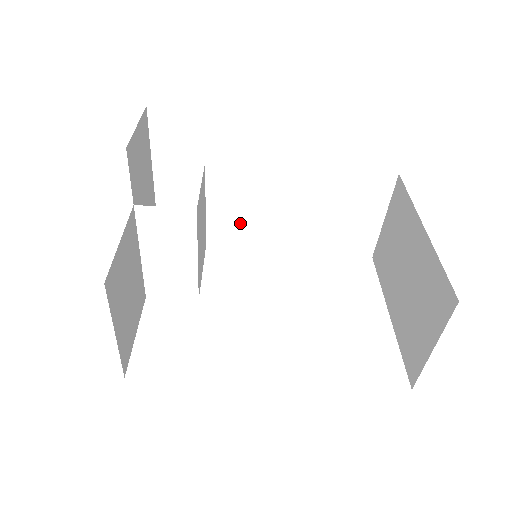
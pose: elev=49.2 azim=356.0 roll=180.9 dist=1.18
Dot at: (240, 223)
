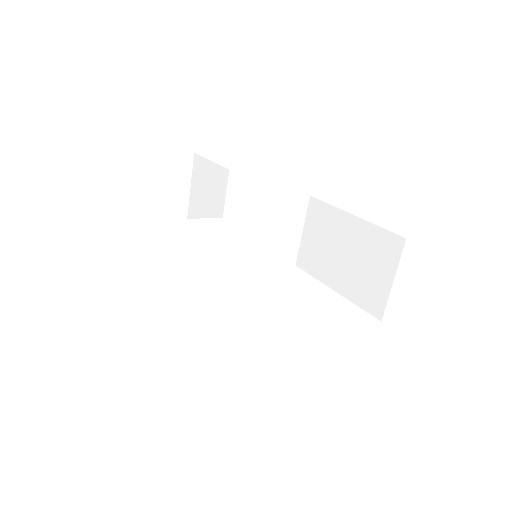
Dot at: occluded
